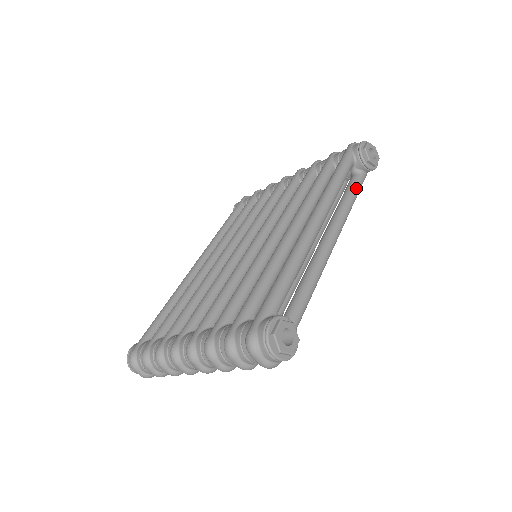
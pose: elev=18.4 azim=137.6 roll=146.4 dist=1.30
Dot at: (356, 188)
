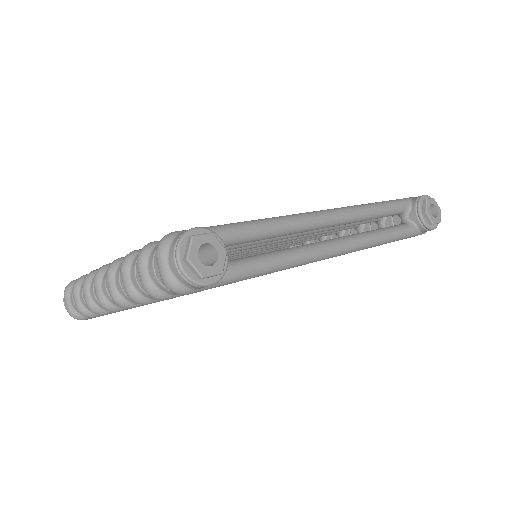
Dot at: (398, 230)
